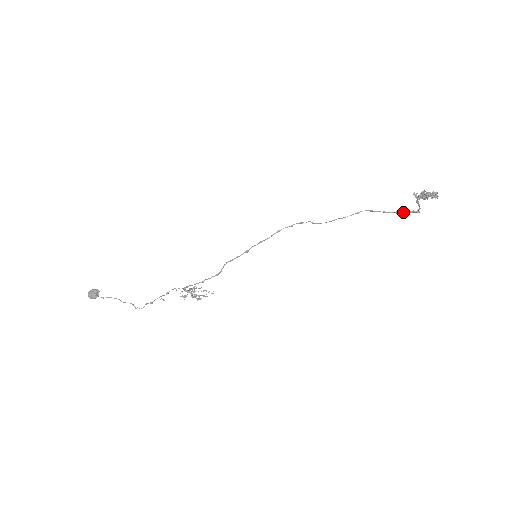
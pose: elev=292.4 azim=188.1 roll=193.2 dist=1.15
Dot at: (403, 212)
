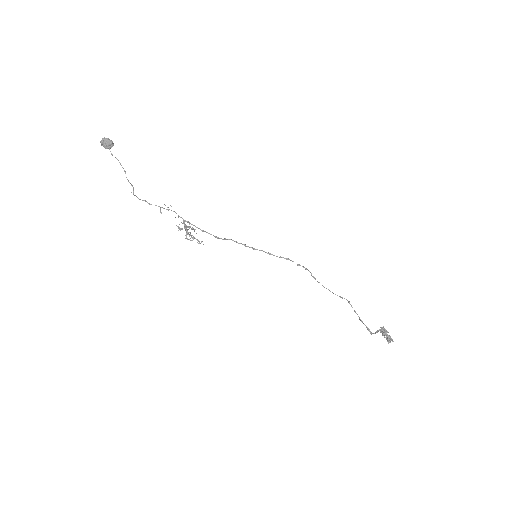
Dot at: occluded
